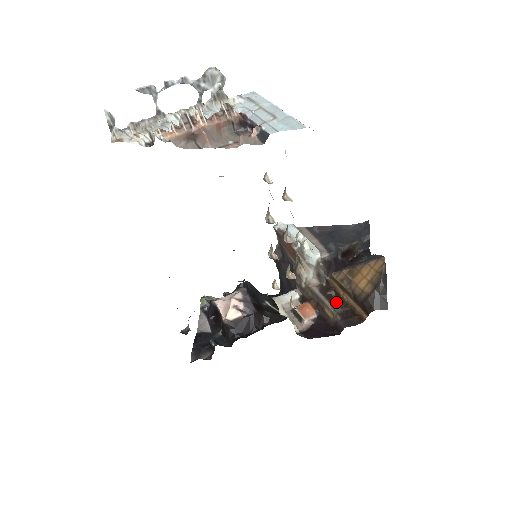
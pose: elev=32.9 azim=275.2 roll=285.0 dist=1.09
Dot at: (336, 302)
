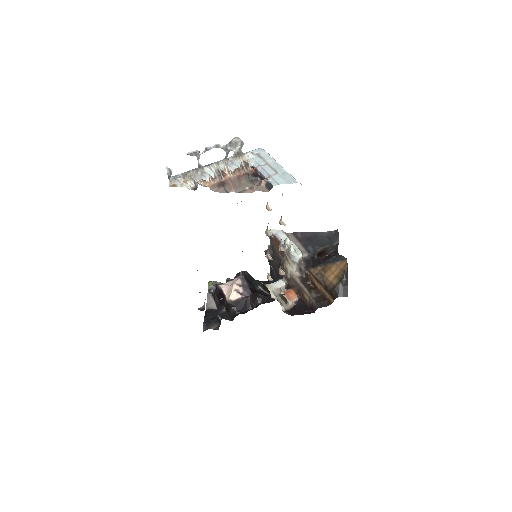
Dot at: (312, 290)
